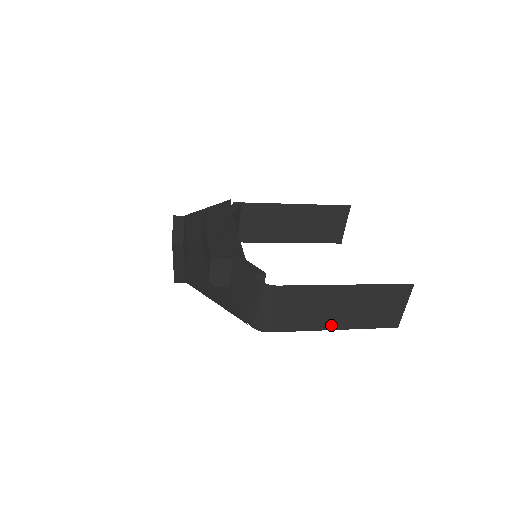
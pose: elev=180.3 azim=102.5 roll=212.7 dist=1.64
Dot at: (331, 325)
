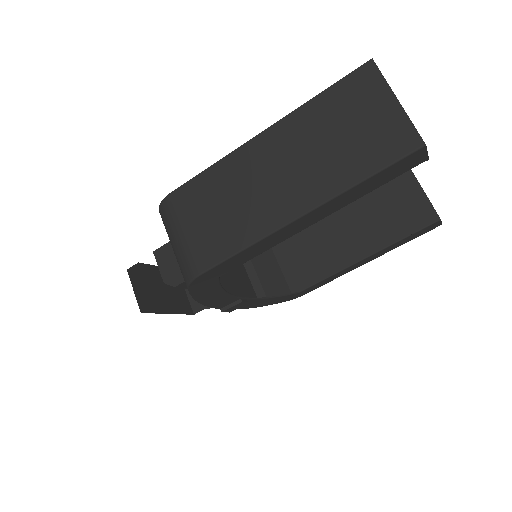
Dot at: (288, 211)
